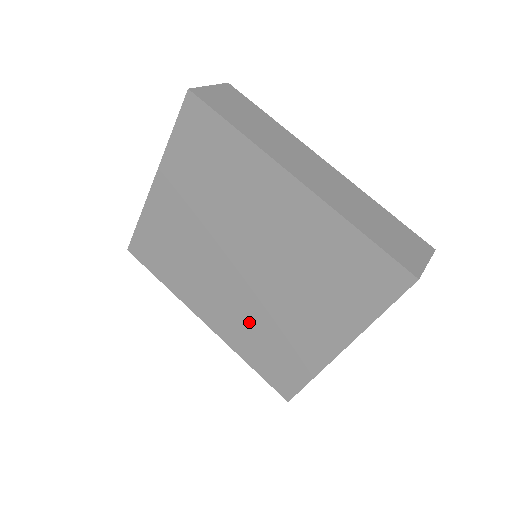
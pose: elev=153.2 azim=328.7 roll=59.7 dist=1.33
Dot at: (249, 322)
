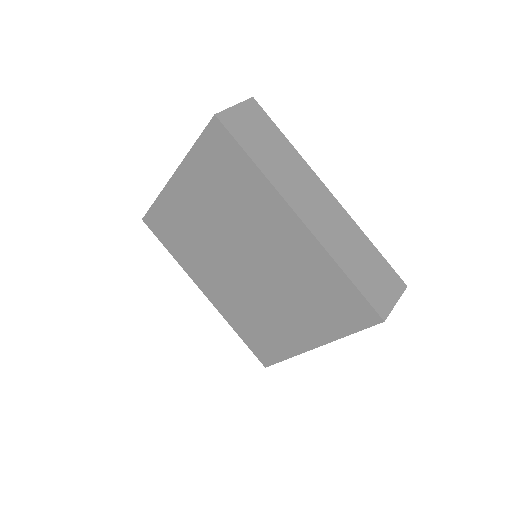
Dot at: (242, 306)
